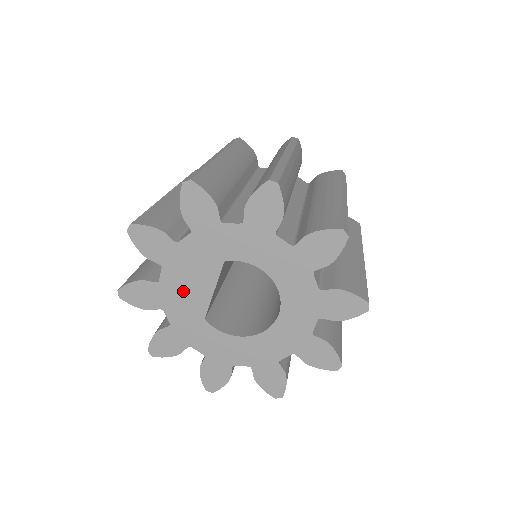
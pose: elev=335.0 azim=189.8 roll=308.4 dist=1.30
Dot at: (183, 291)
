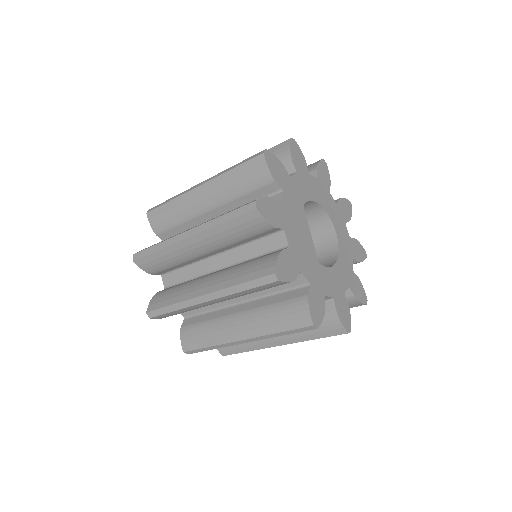
Dot at: (301, 245)
